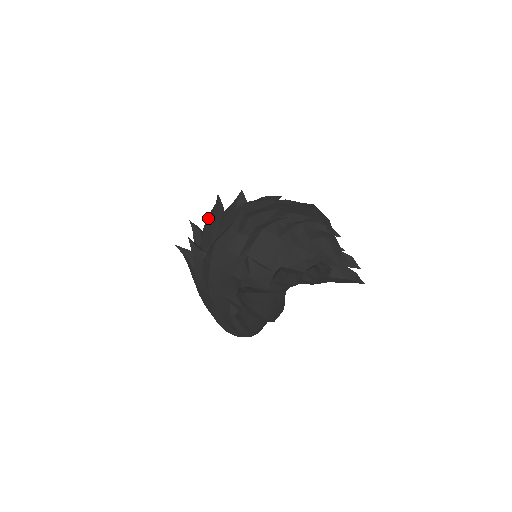
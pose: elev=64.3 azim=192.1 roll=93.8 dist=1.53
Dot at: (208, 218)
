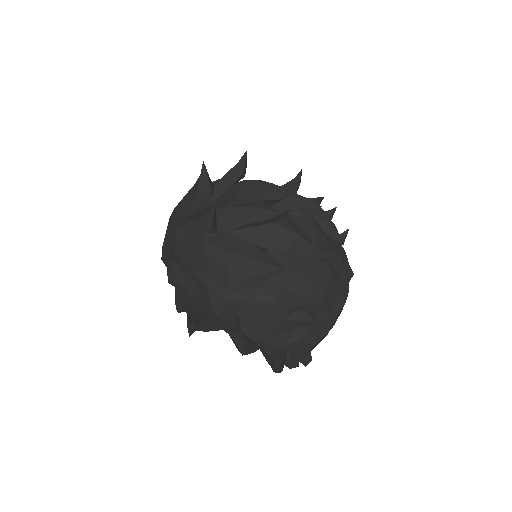
Dot at: (261, 189)
